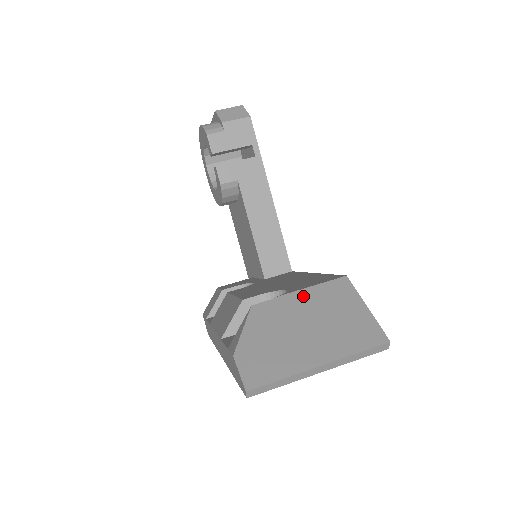
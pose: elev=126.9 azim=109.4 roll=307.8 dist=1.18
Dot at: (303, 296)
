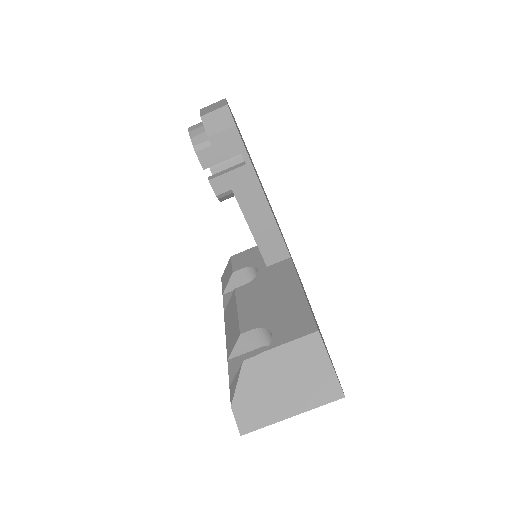
Dot at: (282, 352)
